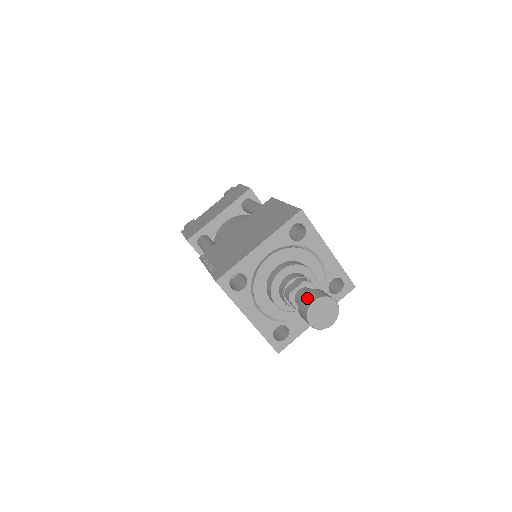
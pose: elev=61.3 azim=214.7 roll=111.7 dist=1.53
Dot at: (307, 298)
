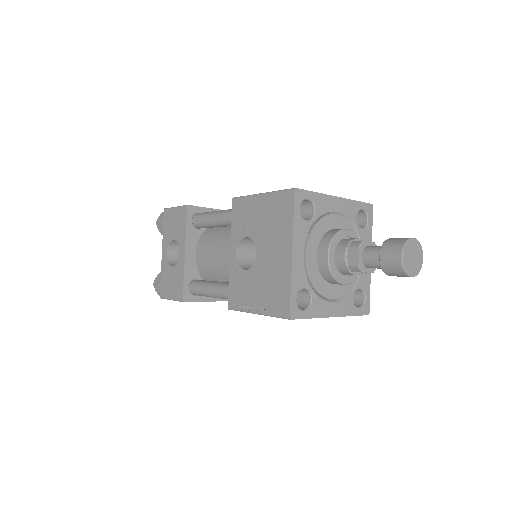
Dot at: occluded
